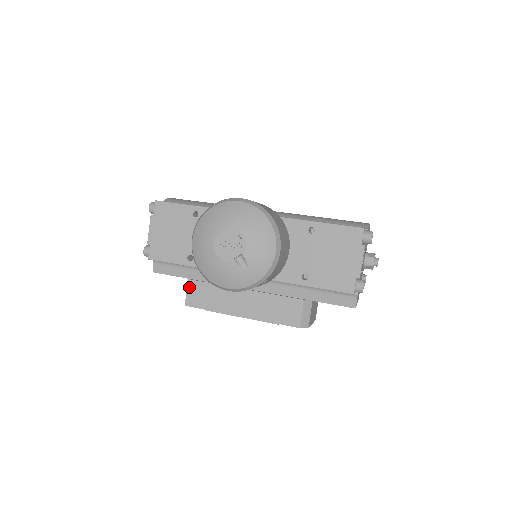
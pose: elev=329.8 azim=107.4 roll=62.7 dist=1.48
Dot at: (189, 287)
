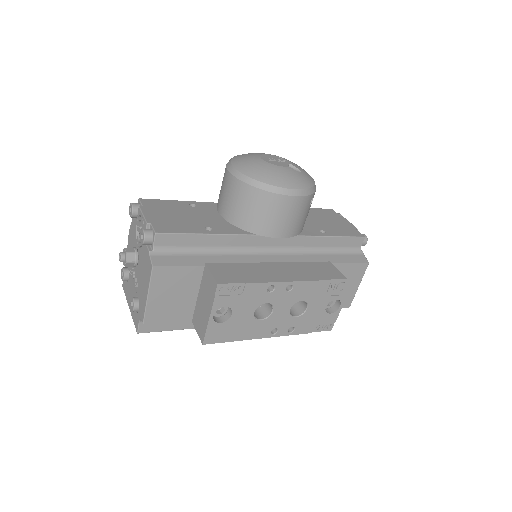
Dot at: (211, 269)
